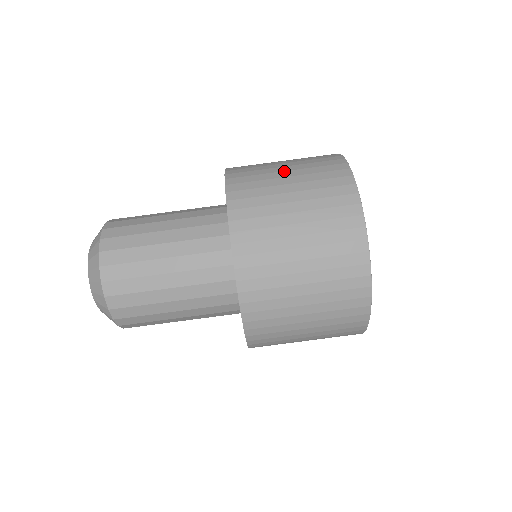
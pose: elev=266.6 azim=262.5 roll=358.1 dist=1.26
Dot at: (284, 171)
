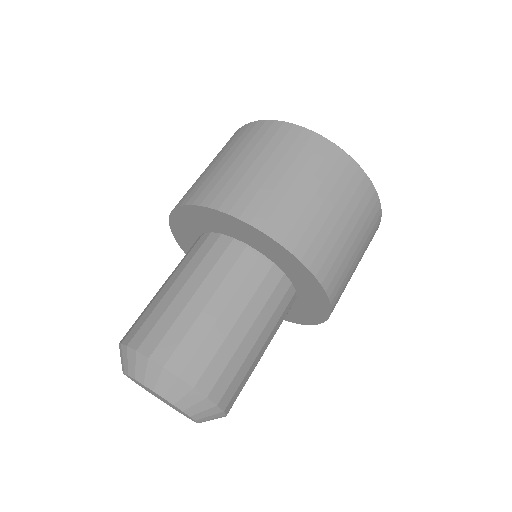
Dot at: (208, 167)
